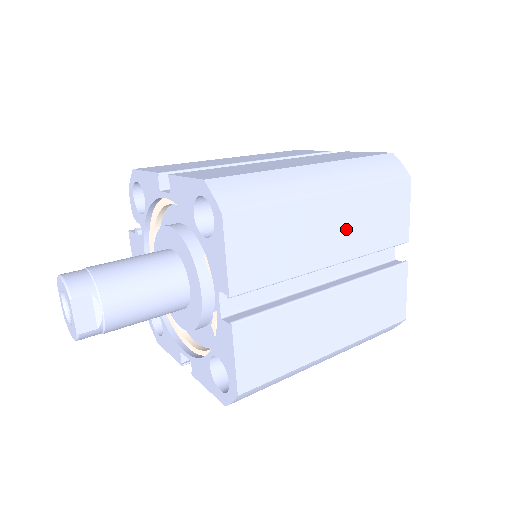
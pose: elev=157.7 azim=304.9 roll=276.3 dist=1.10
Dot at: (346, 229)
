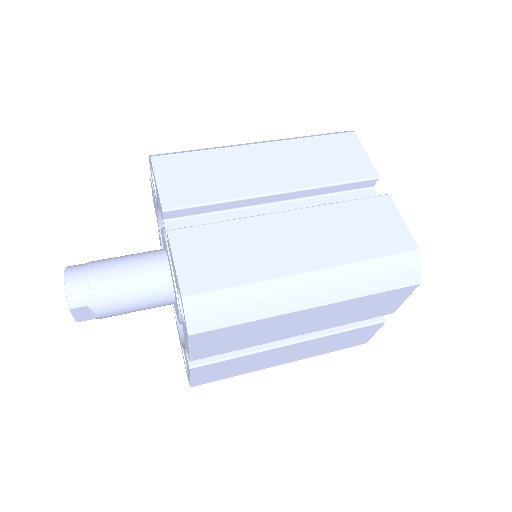
Dot at: (321, 320)
